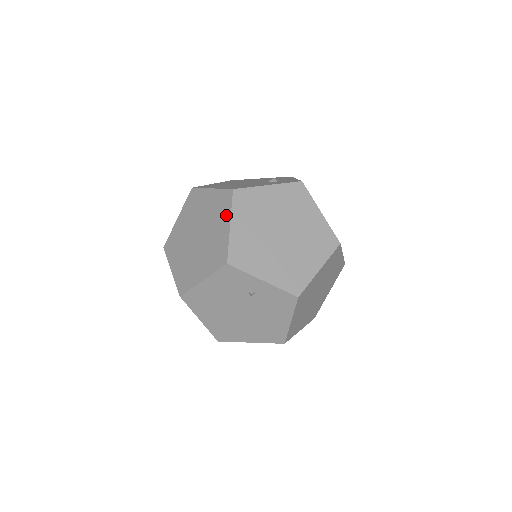
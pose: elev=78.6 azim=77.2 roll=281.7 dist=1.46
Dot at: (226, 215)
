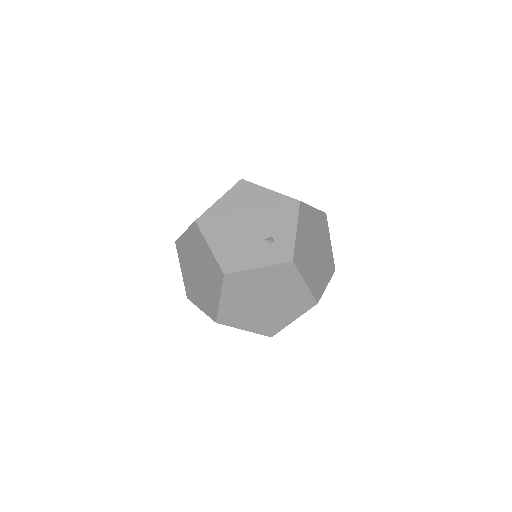
Dot at: (218, 288)
